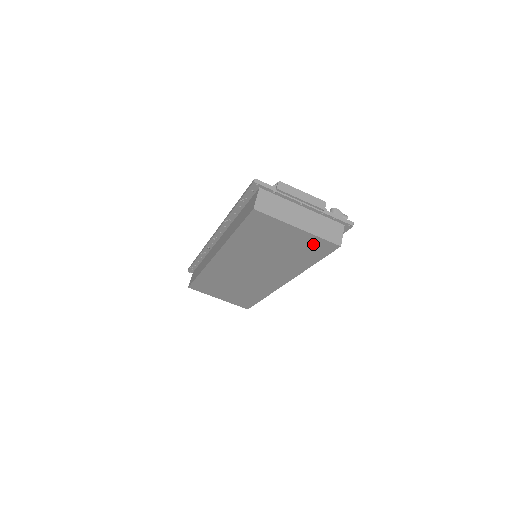
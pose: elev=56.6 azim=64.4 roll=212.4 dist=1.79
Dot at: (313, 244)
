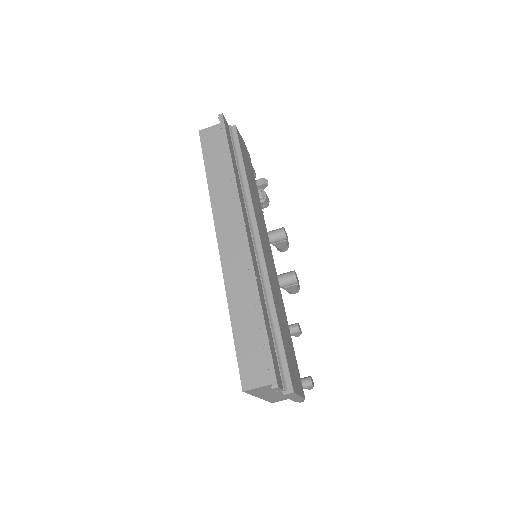
Dot at: occluded
